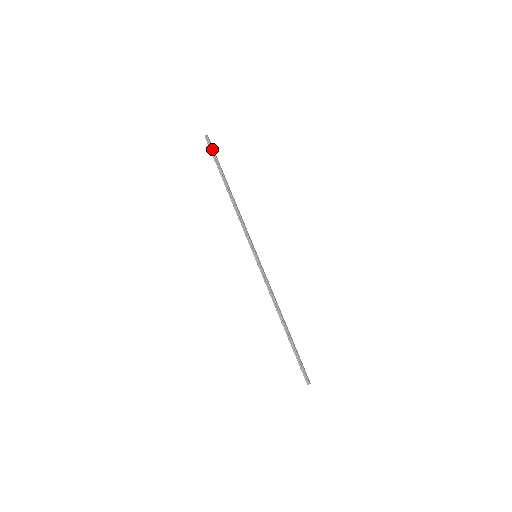
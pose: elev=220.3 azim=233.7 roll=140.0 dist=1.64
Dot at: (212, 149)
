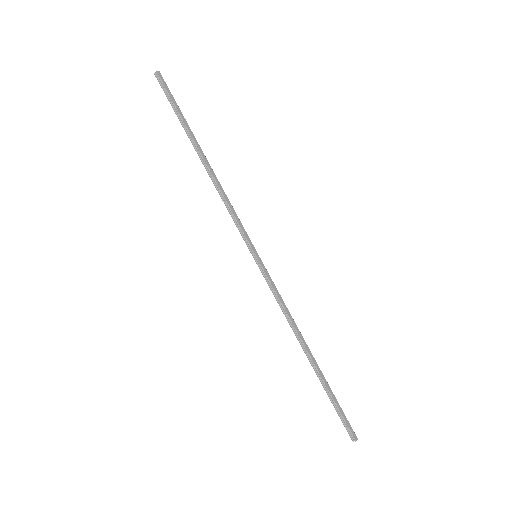
Dot at: (168, 94)
